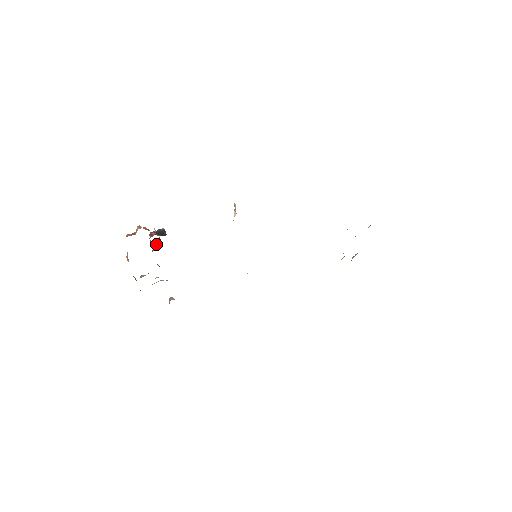
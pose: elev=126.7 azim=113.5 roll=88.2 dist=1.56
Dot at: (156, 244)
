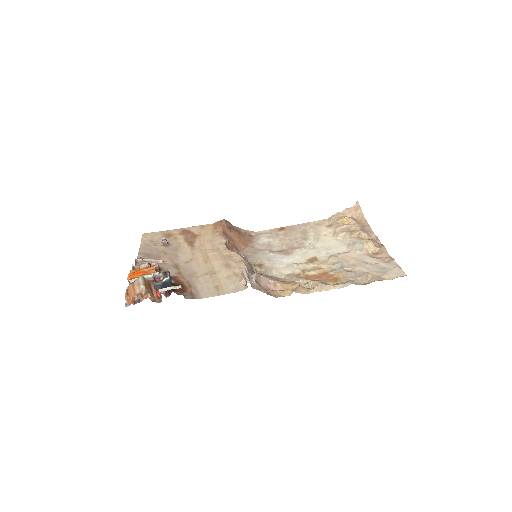
Dot at: (159, 274)
